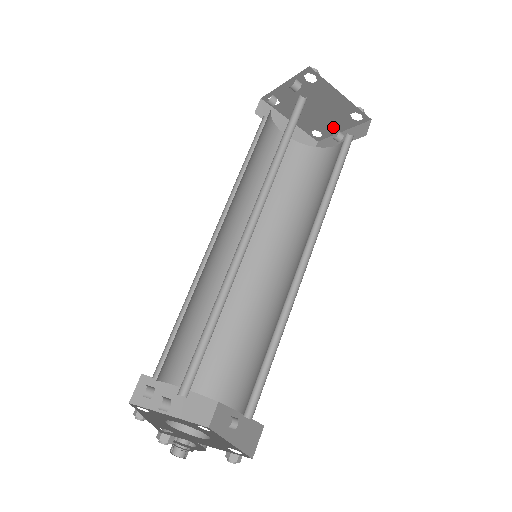
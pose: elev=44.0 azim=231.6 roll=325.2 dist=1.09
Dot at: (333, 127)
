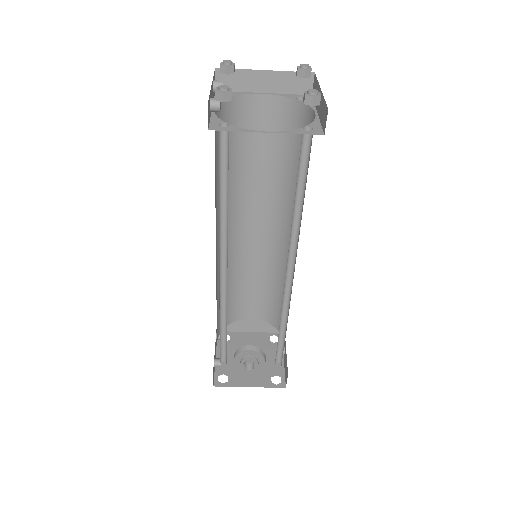
Dot at: occluded
